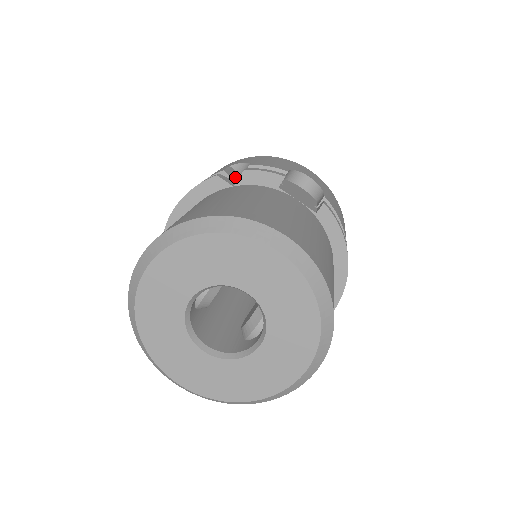
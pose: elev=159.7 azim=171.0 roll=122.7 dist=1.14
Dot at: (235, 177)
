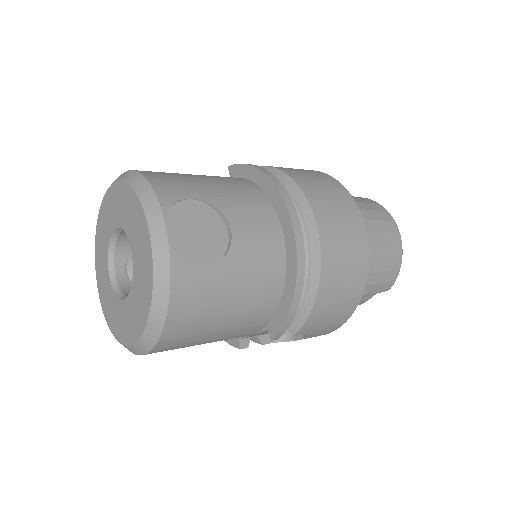
Dot at: occluded
